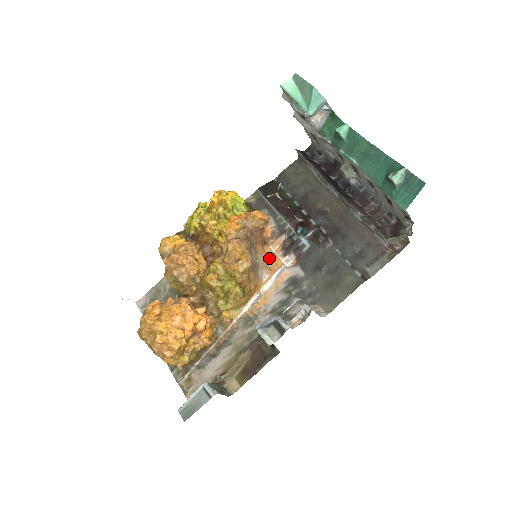
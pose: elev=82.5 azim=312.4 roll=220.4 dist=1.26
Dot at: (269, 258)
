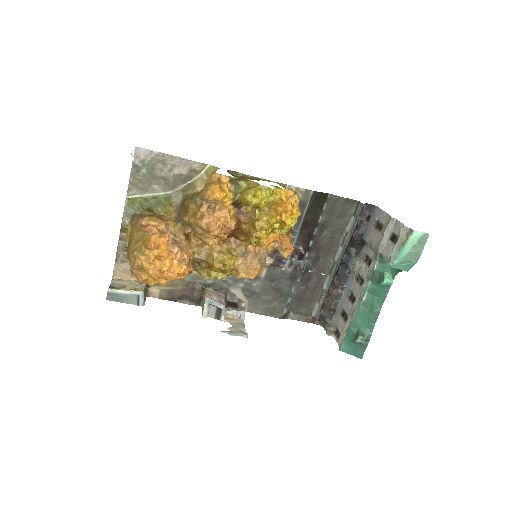
Dot at: occluded
